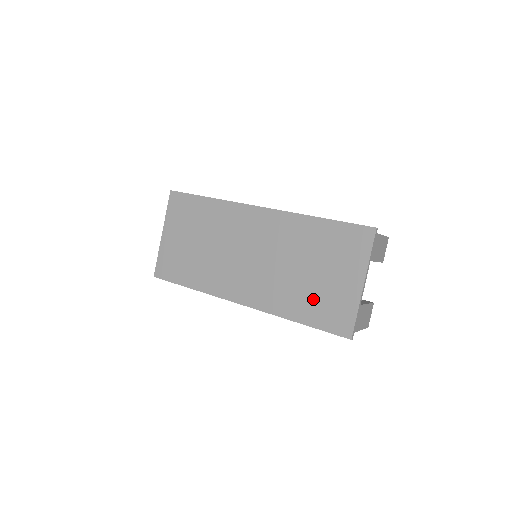
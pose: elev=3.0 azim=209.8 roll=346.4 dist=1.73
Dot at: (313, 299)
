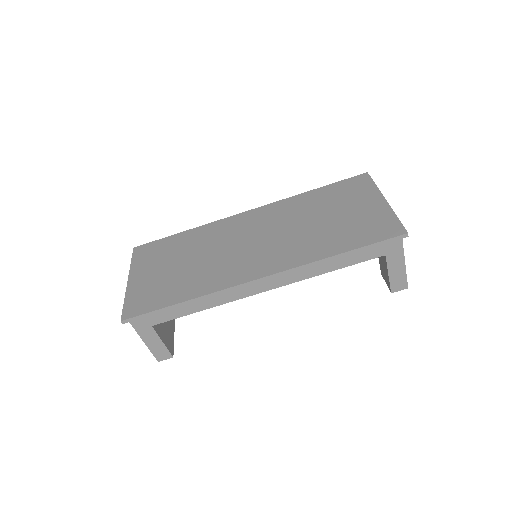
Dot at: (344, 231)
